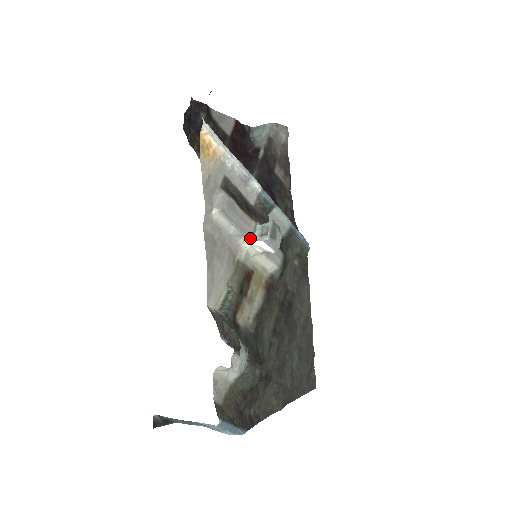
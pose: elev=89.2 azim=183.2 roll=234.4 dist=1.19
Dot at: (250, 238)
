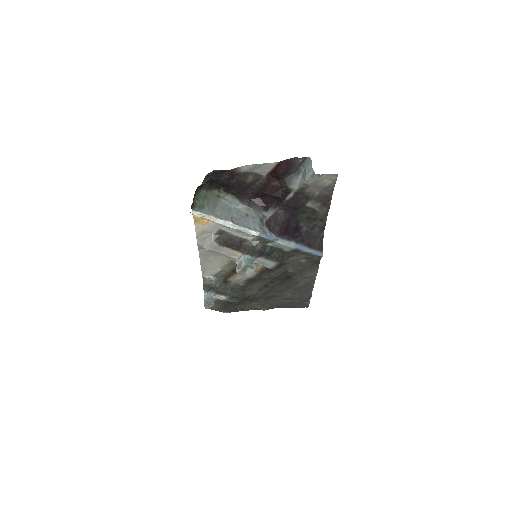
Dot at: (235, 260)
